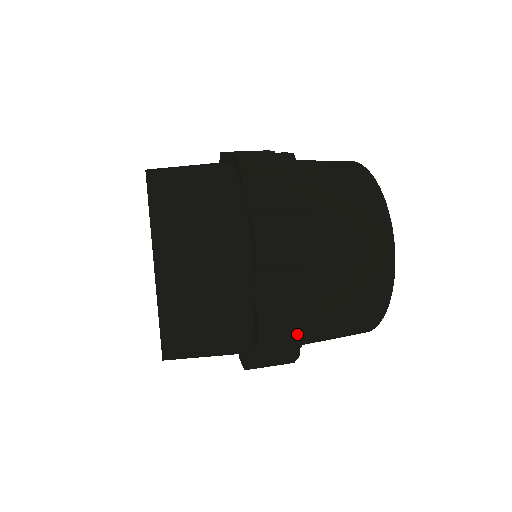
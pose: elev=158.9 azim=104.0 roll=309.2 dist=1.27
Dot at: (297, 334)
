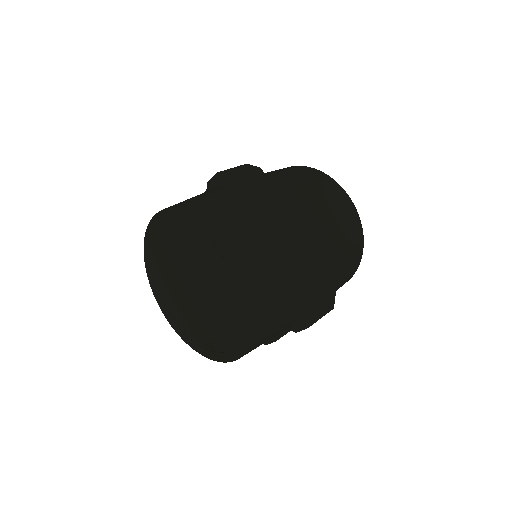
Dot at: occluded
